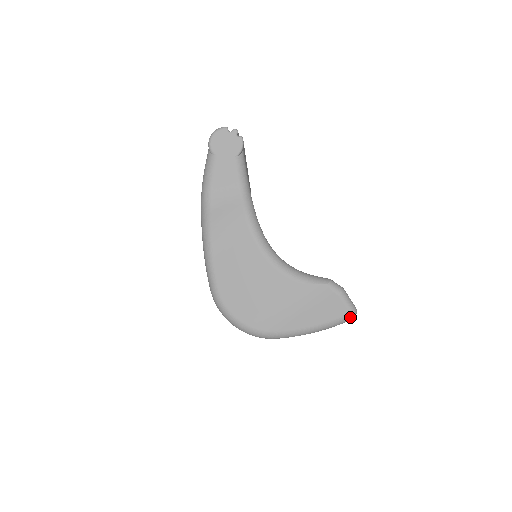
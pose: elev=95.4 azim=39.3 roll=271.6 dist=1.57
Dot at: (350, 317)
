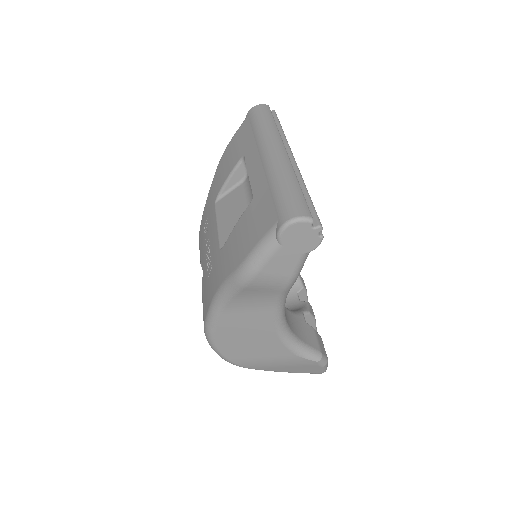
Dot at: (319, 373)
